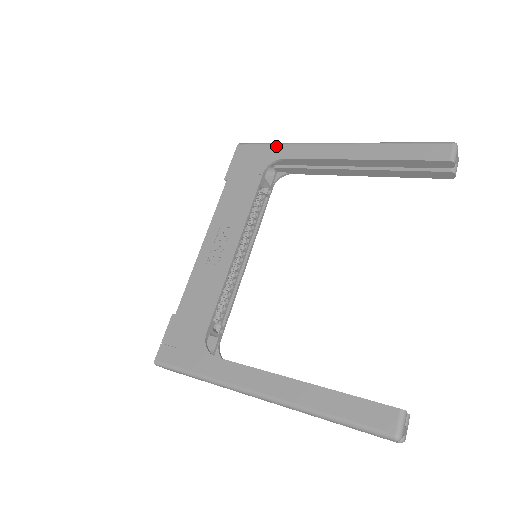
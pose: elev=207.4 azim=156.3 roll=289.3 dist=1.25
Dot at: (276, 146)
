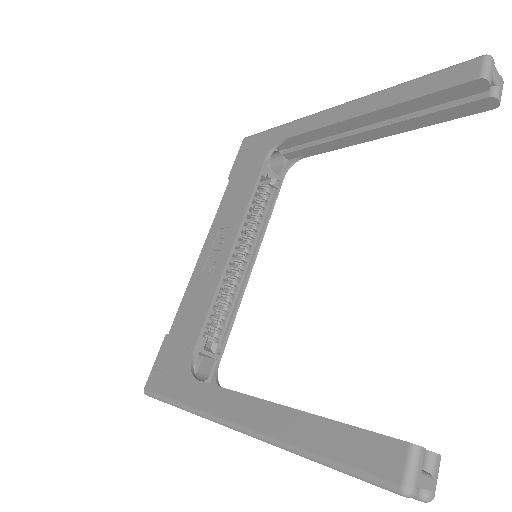
Dot at: (279, 128)
